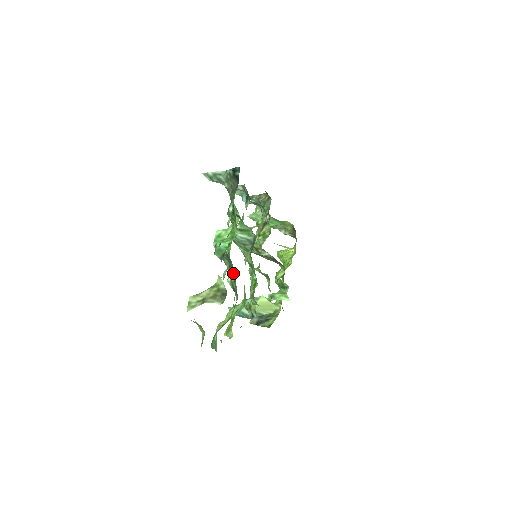
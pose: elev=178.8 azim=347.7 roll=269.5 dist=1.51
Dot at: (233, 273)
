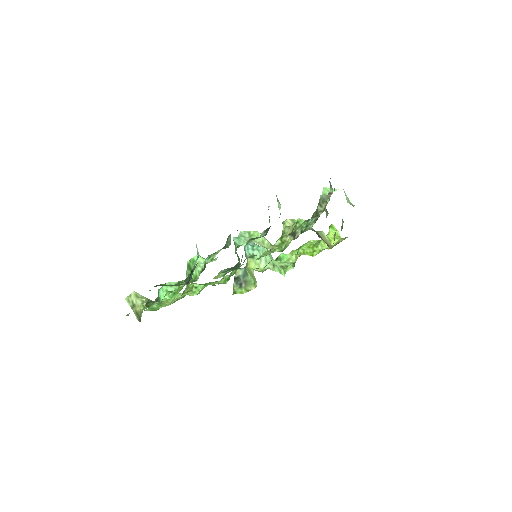
Dot at: (186, 288)
